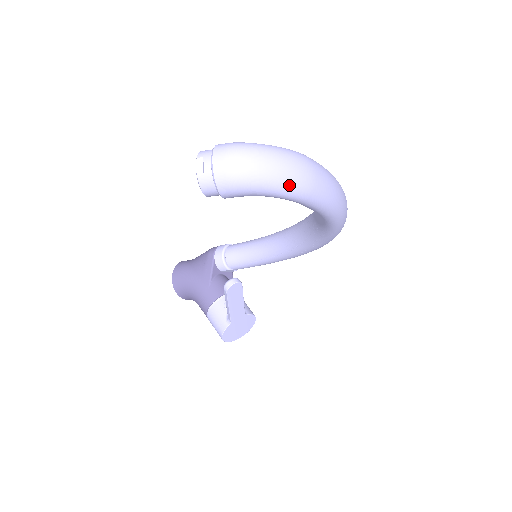
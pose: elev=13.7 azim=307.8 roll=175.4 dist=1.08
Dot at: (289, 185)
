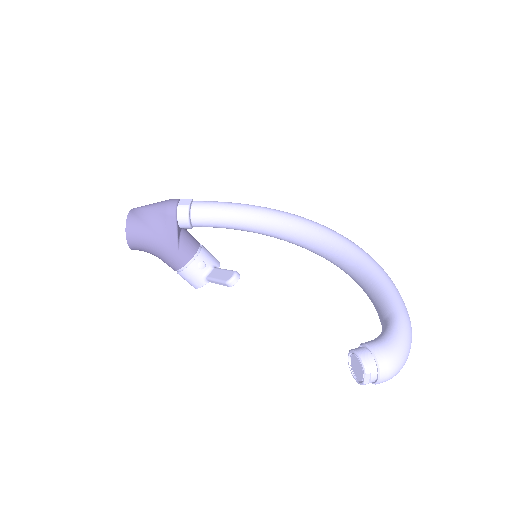
Dot at: occluded
